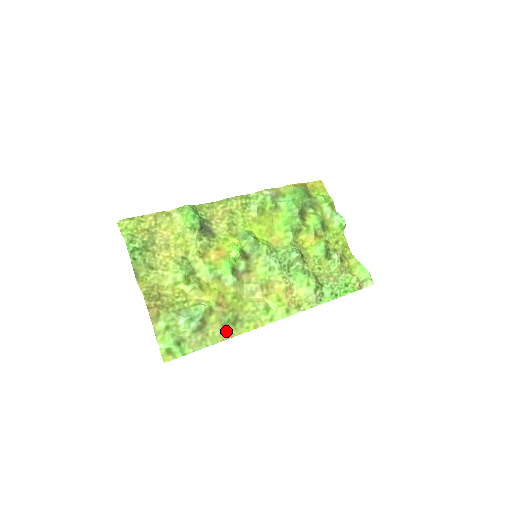
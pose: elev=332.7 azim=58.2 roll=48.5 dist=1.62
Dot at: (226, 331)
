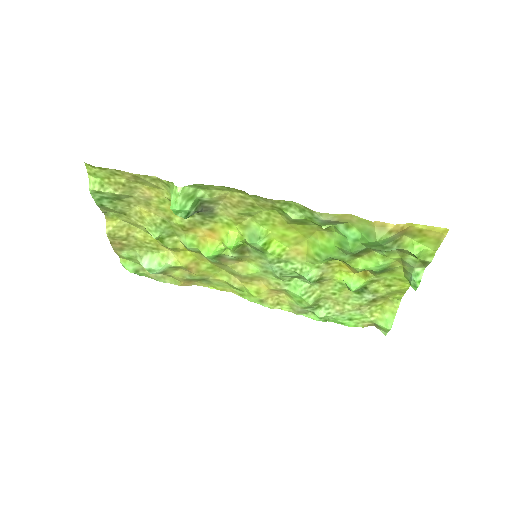
Dot at: (188, 282)
